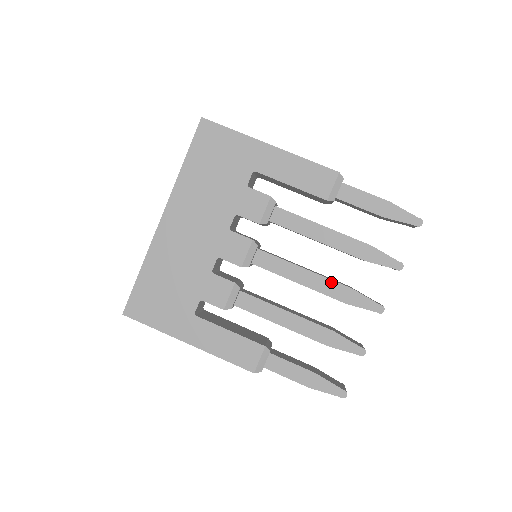
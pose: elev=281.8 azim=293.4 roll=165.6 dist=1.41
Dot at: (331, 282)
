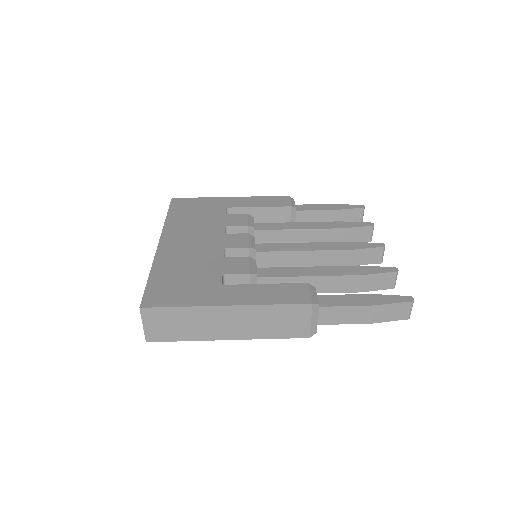
Dot at: (330, 243)
